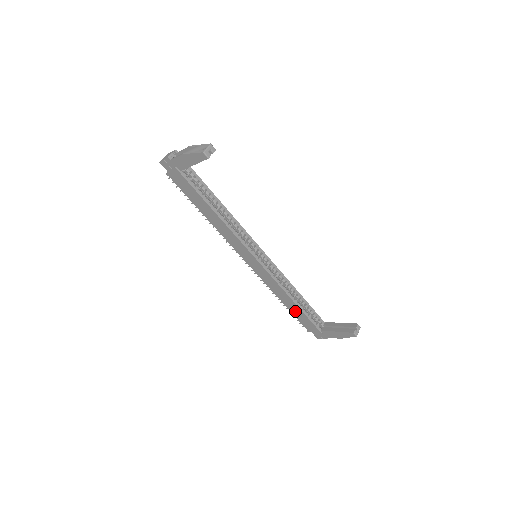
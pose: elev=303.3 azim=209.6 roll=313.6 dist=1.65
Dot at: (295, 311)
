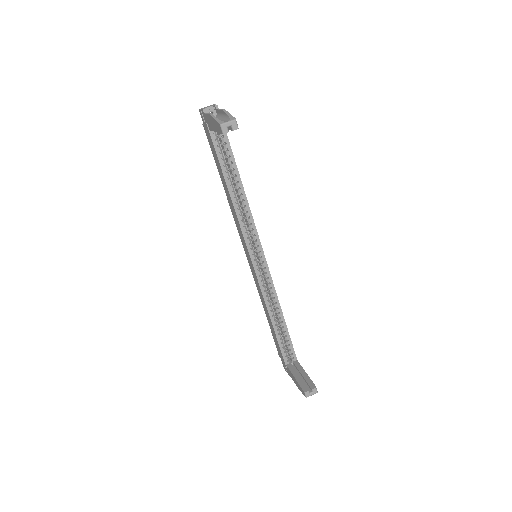
Dot at: (272, 330)
